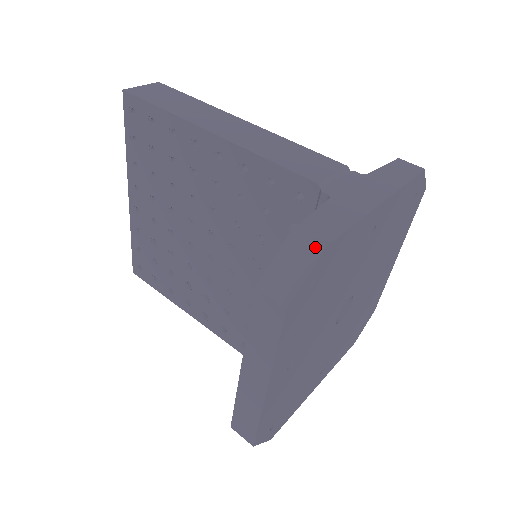
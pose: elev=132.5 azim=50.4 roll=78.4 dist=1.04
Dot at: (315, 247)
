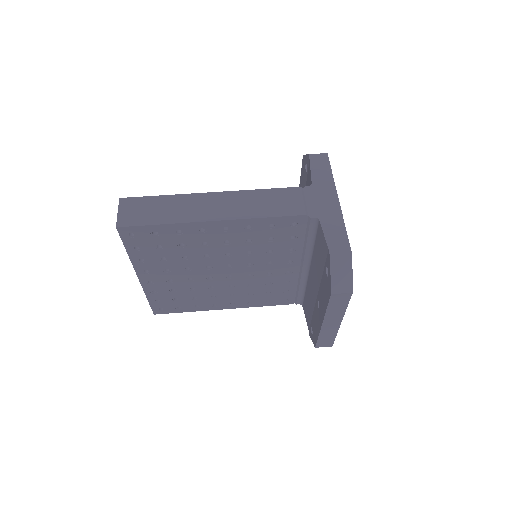
Dot at: (347, 258)
